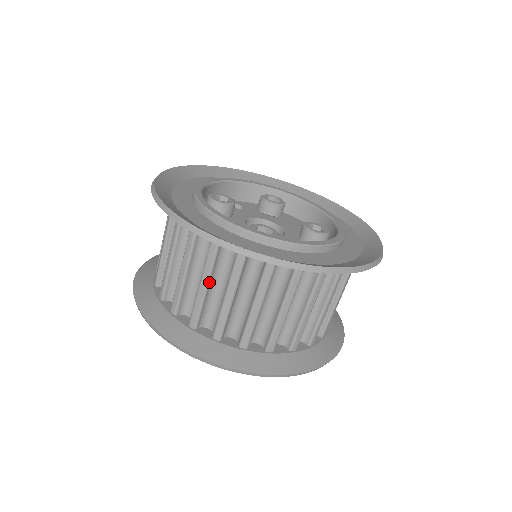
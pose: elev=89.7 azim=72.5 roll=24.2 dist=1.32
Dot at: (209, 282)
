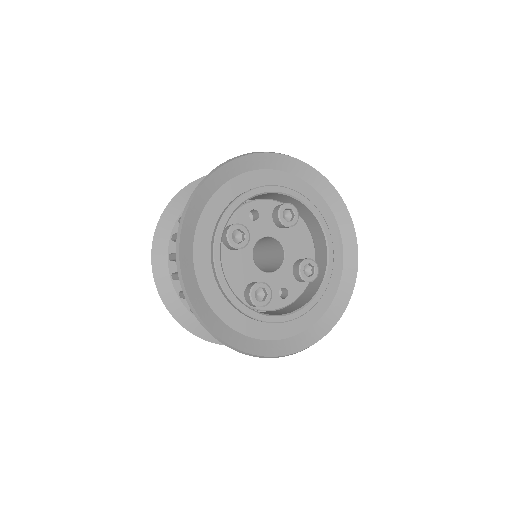
Dot at: occluded
